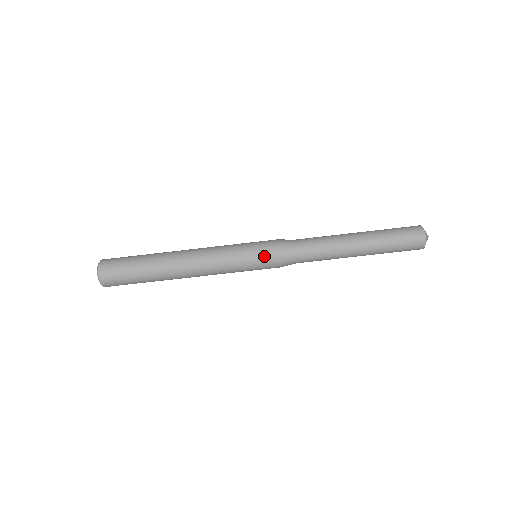
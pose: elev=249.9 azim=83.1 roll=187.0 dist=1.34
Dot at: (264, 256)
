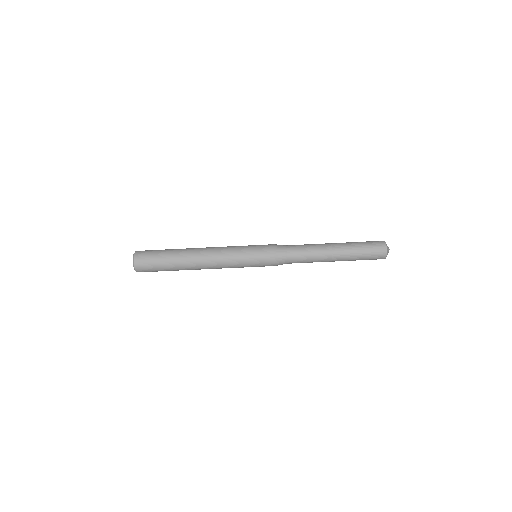
Dot at: (263, 265)
